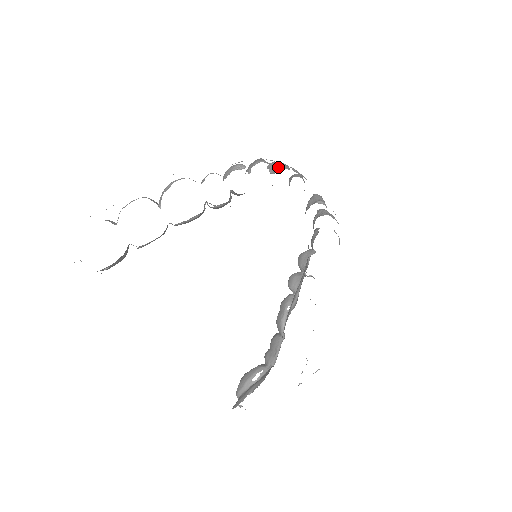
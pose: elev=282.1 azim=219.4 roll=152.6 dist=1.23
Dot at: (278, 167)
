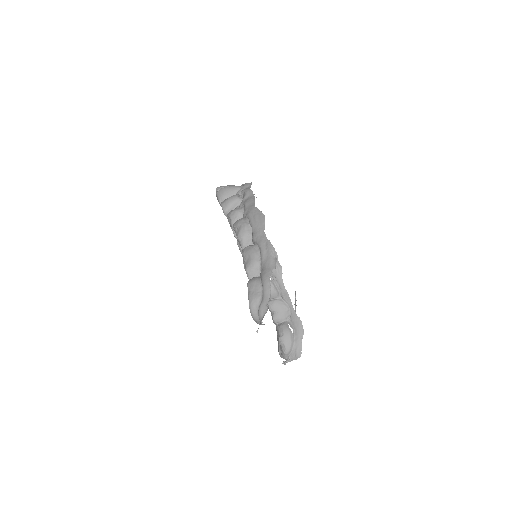
Dot at: occluded
